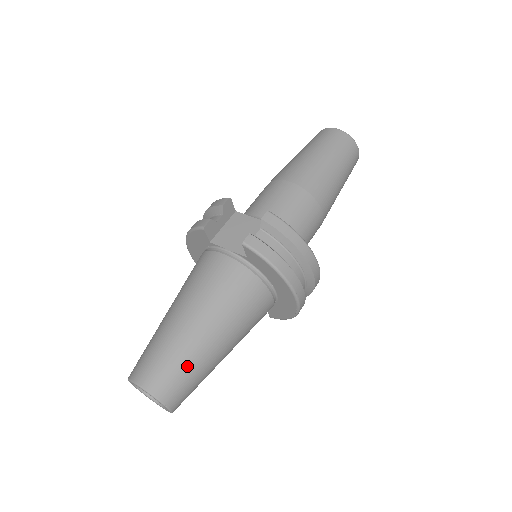
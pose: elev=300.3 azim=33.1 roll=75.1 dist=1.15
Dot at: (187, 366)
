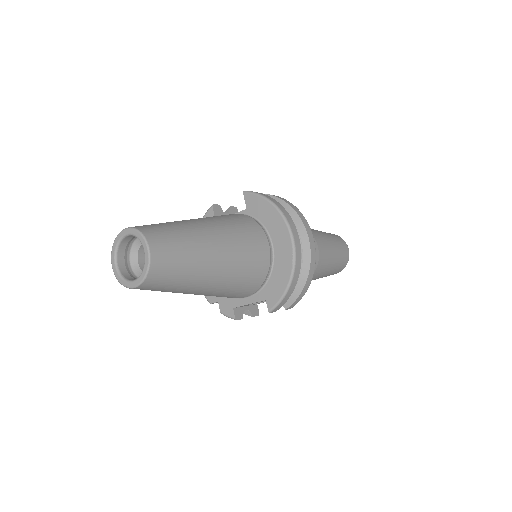
Dot at: (177, 230)
